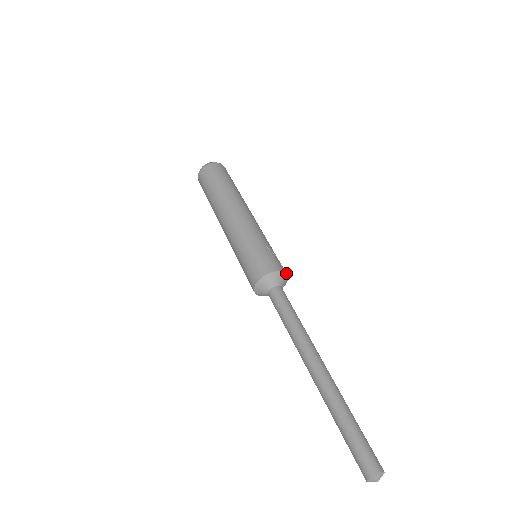
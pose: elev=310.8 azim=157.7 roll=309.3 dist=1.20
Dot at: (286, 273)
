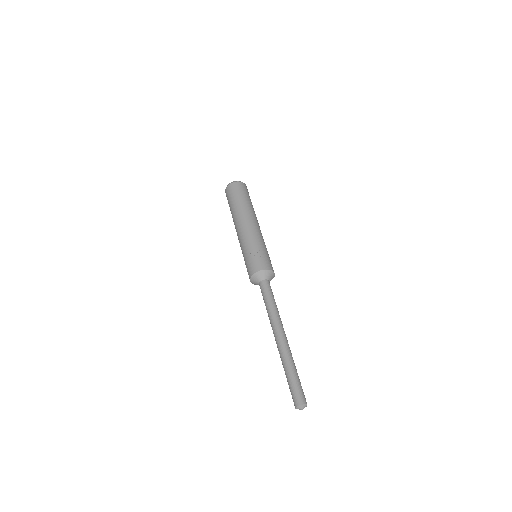
Dot at: (263, 269)
